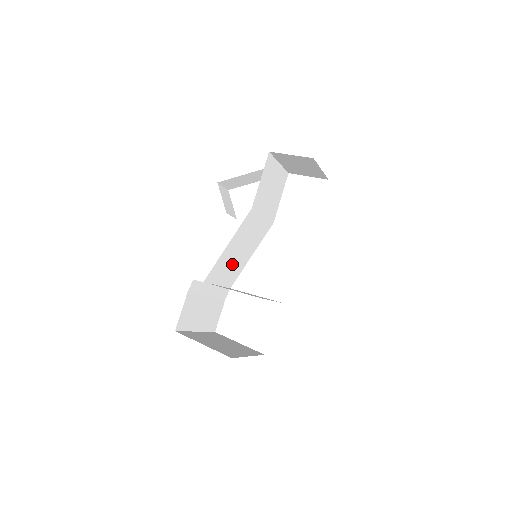
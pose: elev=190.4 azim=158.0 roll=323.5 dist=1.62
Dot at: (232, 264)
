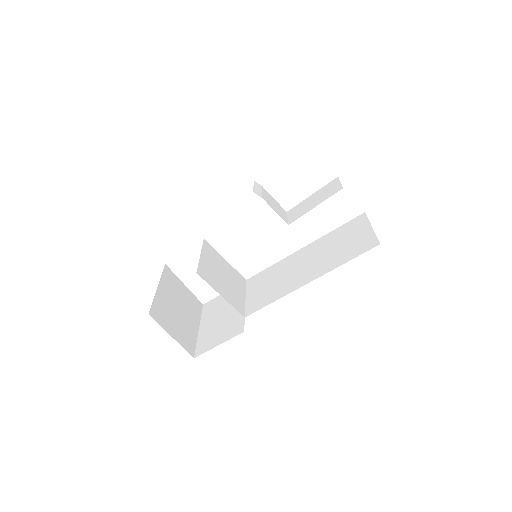
Dot at: occluded
